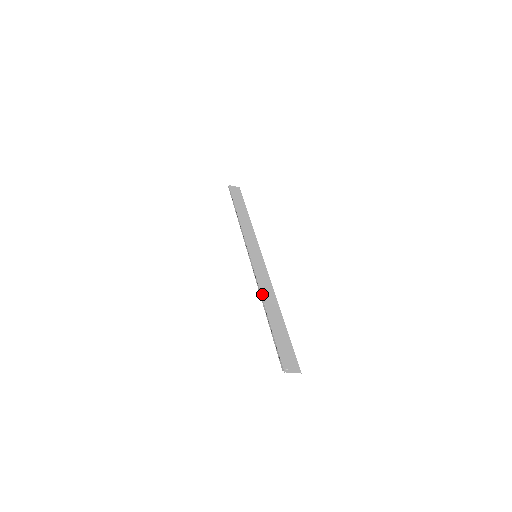
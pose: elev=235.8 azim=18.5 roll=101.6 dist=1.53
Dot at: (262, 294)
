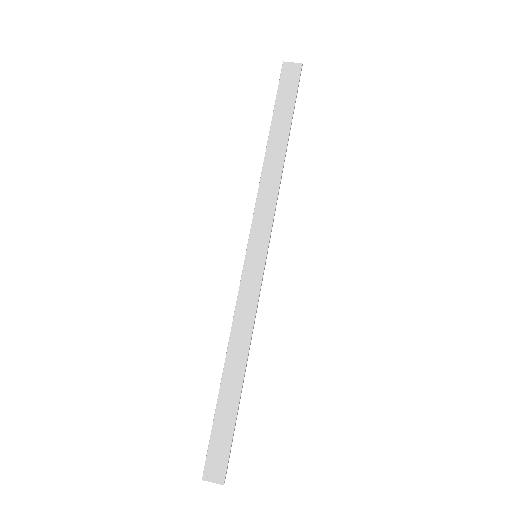
Dot at: (229, 341)
